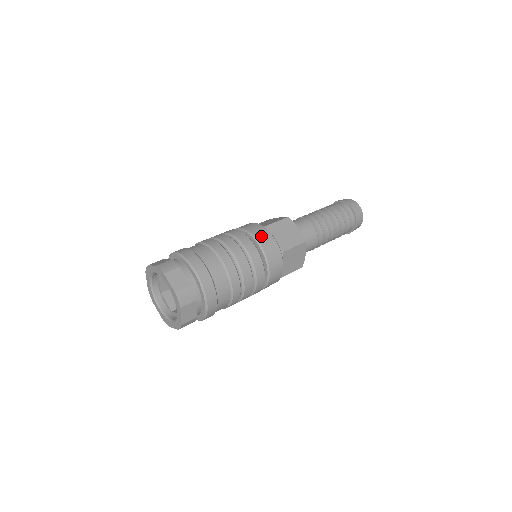
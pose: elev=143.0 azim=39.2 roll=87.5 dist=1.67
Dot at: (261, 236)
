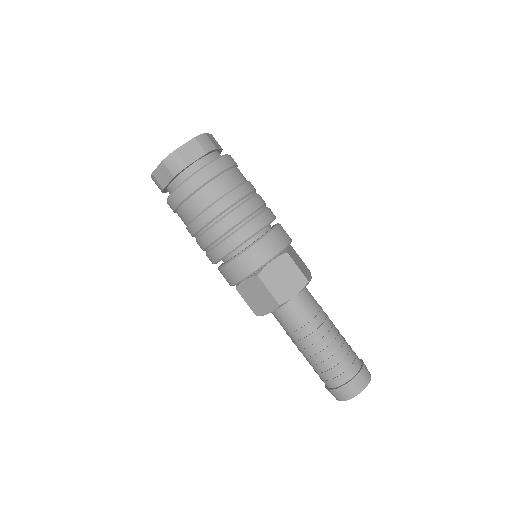
Dot at: occluded
